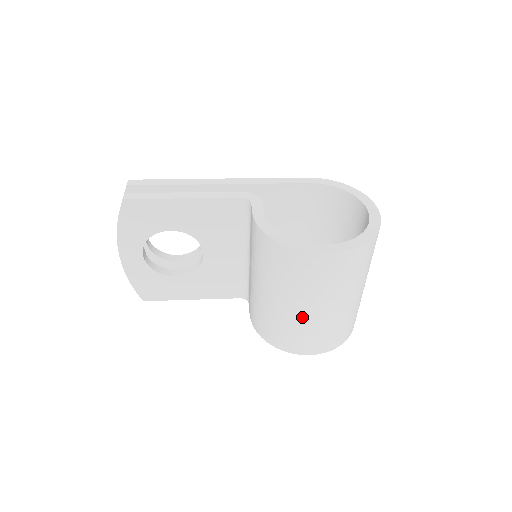
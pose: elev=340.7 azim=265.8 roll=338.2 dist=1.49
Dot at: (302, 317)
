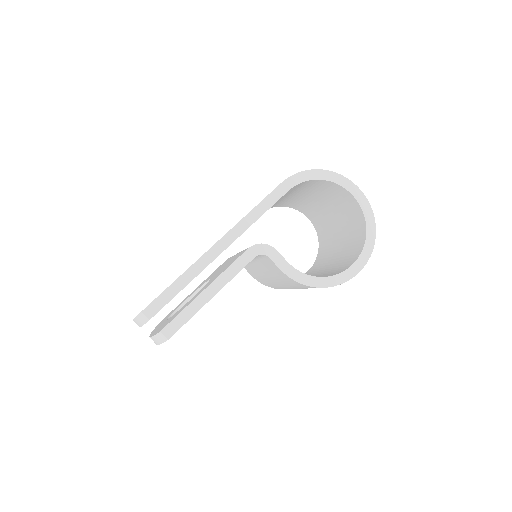
Dot at: occluded
